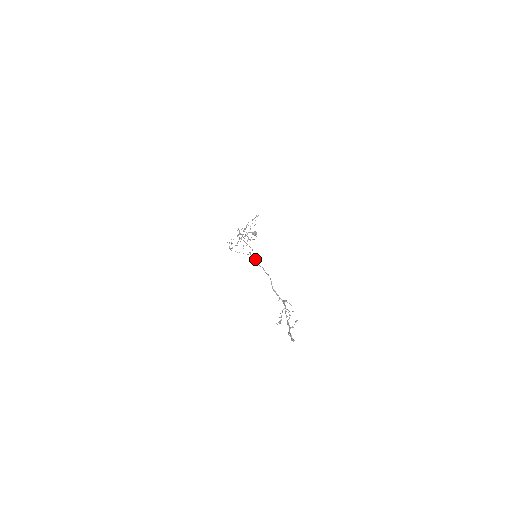
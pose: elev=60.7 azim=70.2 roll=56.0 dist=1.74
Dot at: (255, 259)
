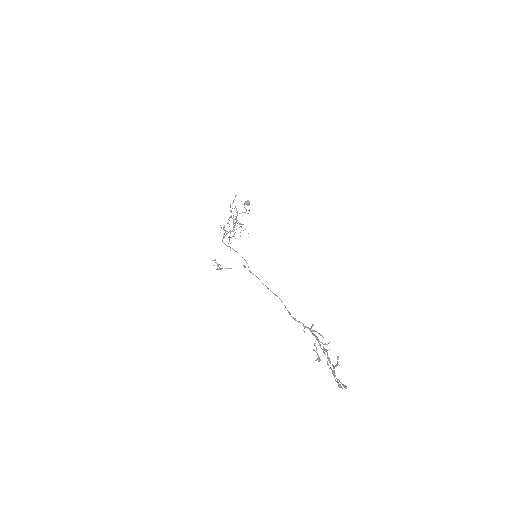
Dot at: (253, 274)
